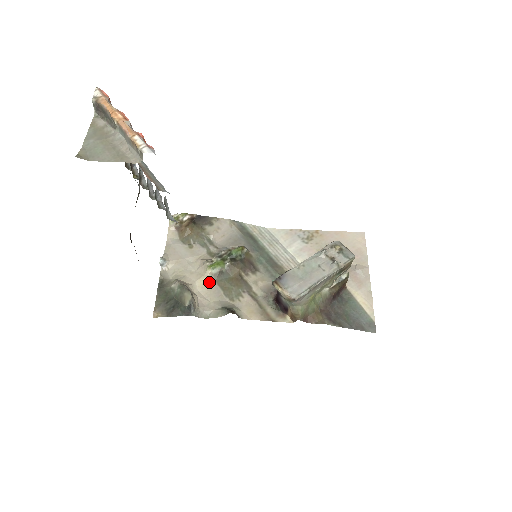
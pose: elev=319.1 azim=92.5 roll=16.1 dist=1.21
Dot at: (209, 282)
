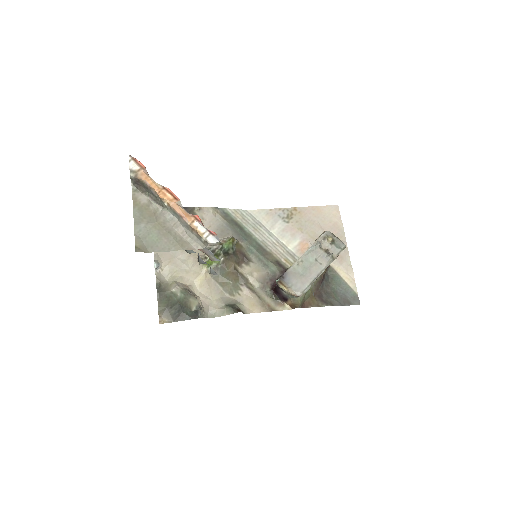
Dot at: (207, 280)
